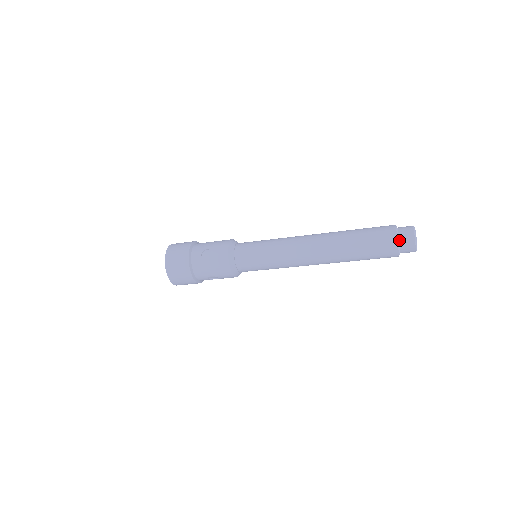
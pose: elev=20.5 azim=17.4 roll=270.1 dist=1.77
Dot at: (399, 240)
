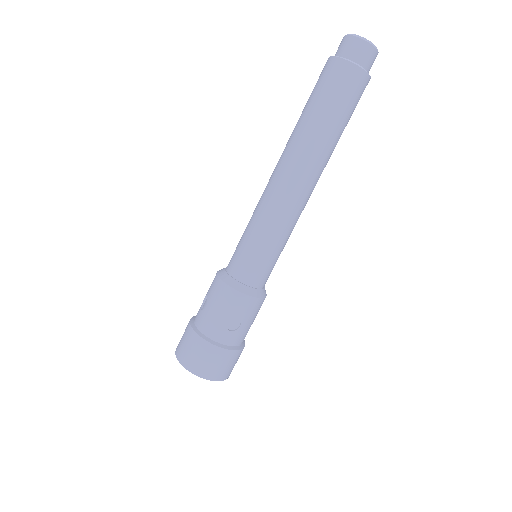
Dot at: (339, 56)
